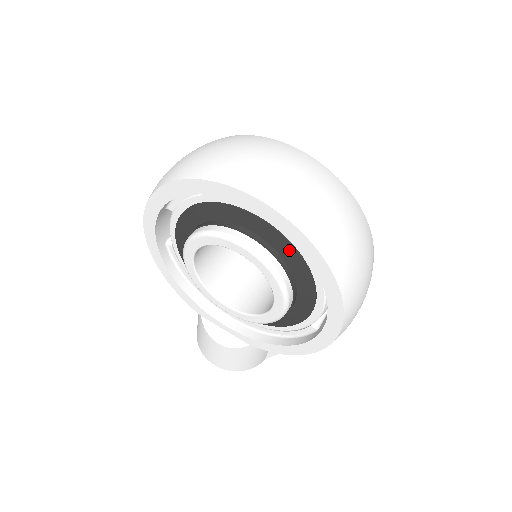
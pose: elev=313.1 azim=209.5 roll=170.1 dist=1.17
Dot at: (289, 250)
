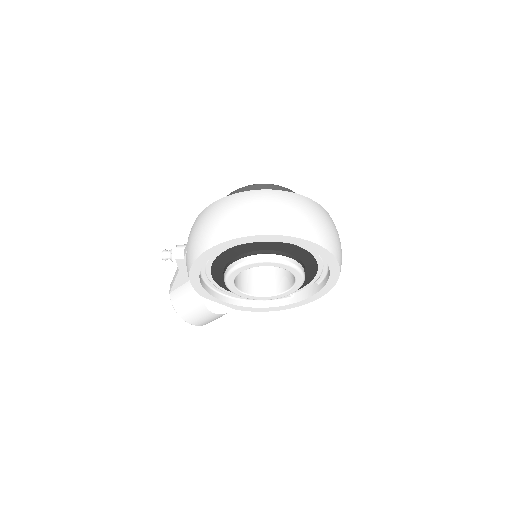
Dot at: (313, 265)
